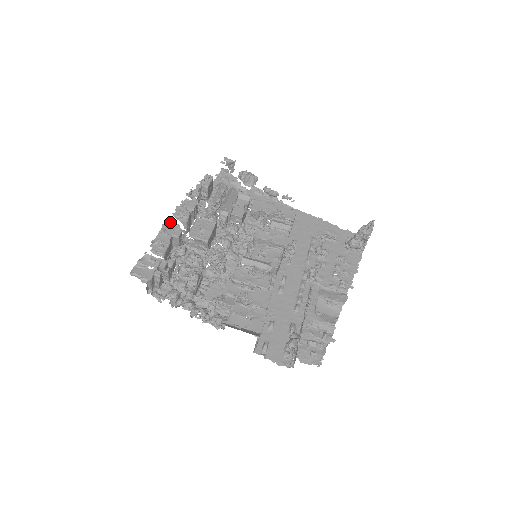
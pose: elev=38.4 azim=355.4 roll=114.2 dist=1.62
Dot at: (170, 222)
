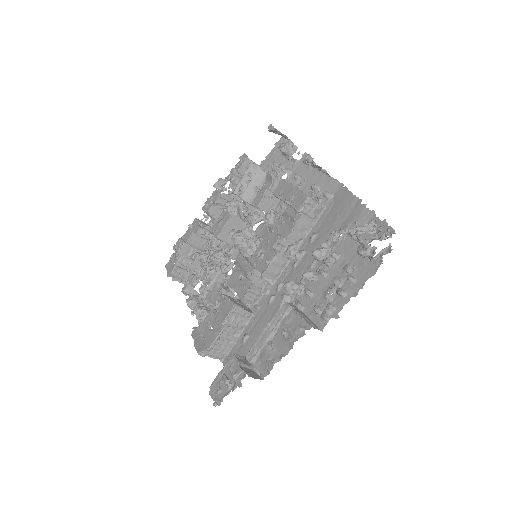
Dot at: (203, 215)
